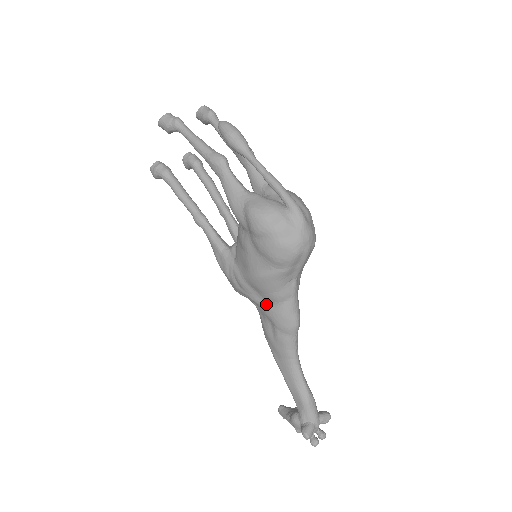
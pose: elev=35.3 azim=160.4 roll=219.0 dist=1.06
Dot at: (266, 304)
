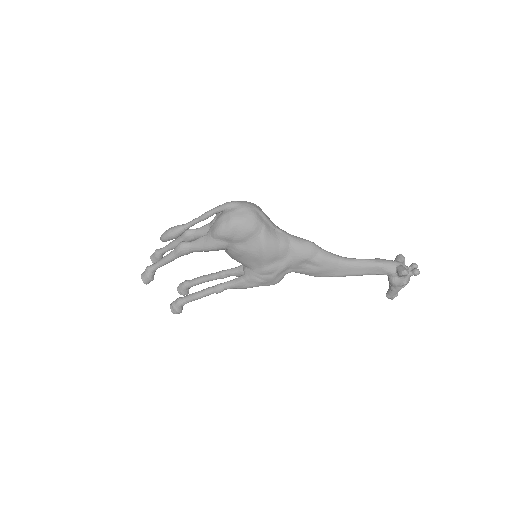
Dot at: (289, 258)
